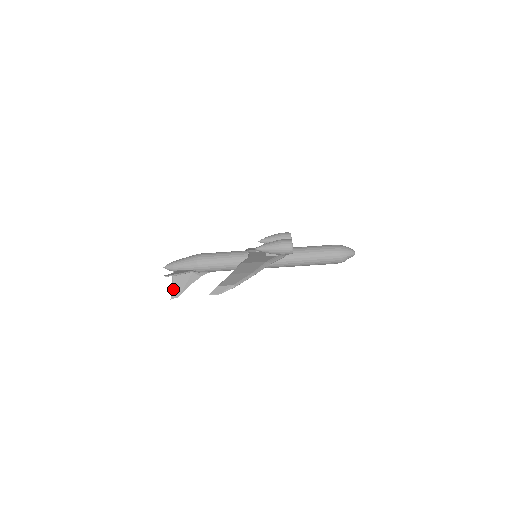
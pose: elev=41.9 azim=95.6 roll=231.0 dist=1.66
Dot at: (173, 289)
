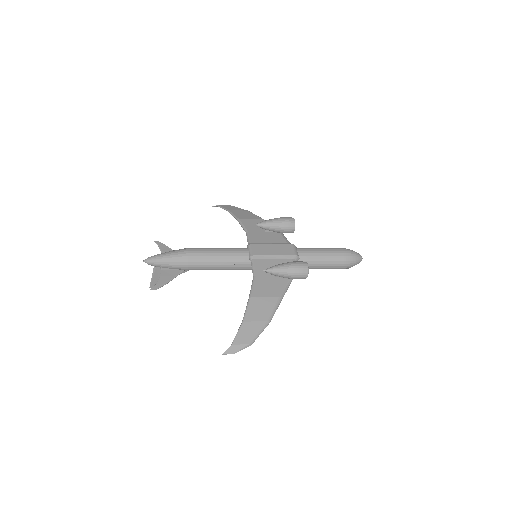
Dot at: (153, 280)
